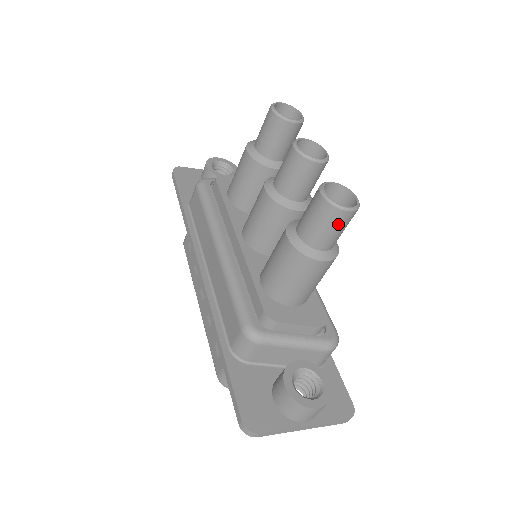
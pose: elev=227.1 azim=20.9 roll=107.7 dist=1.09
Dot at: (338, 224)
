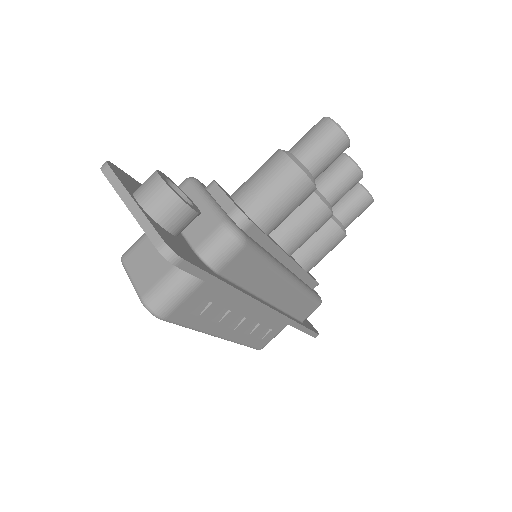
Dot at: (319, 131)
